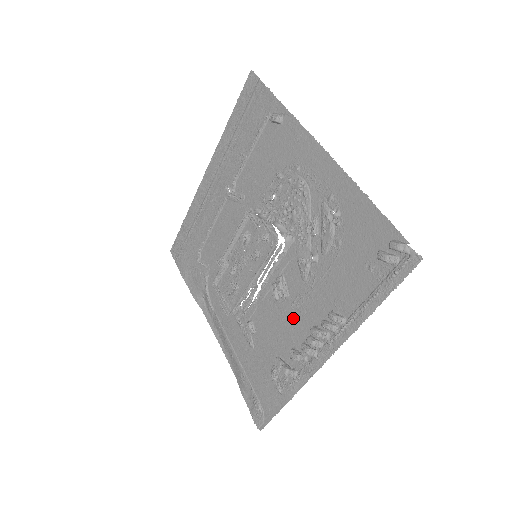
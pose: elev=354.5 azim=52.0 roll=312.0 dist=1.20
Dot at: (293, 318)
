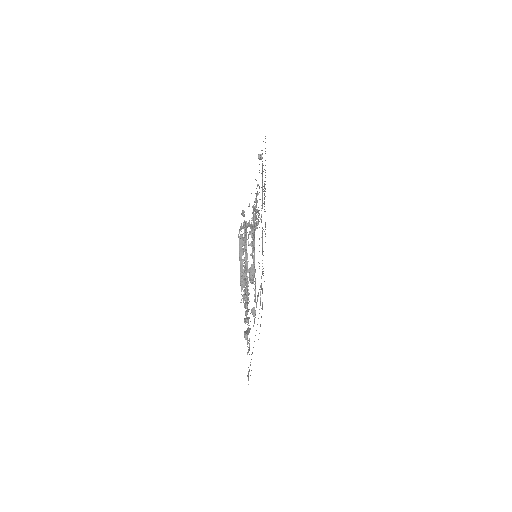
Dot at: occluded
